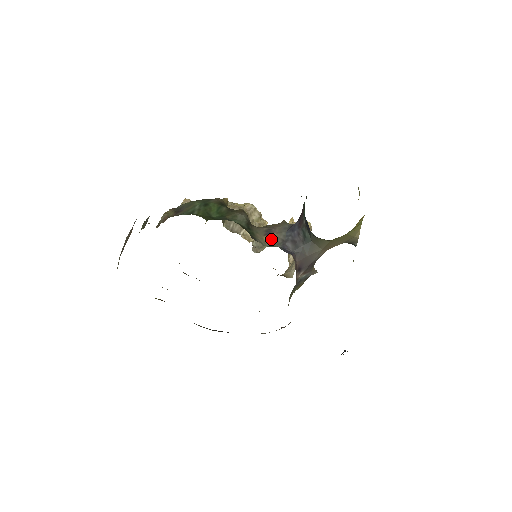
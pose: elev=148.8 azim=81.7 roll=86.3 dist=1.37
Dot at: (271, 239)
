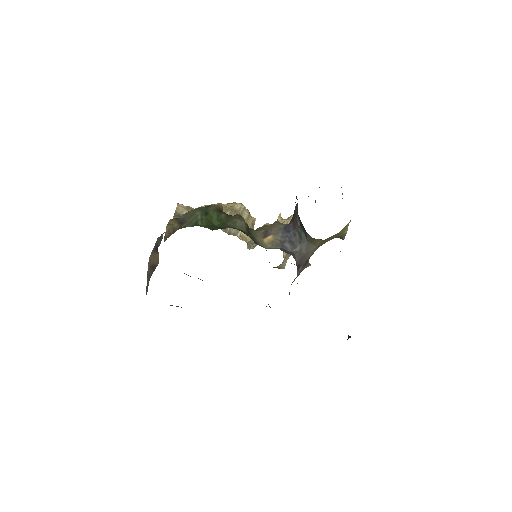
Dot at: (270, 241)
